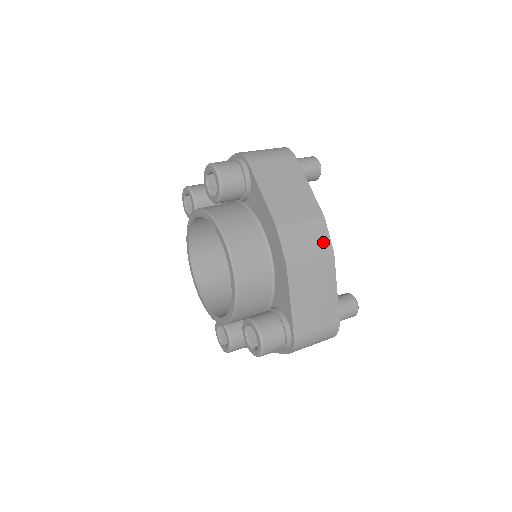
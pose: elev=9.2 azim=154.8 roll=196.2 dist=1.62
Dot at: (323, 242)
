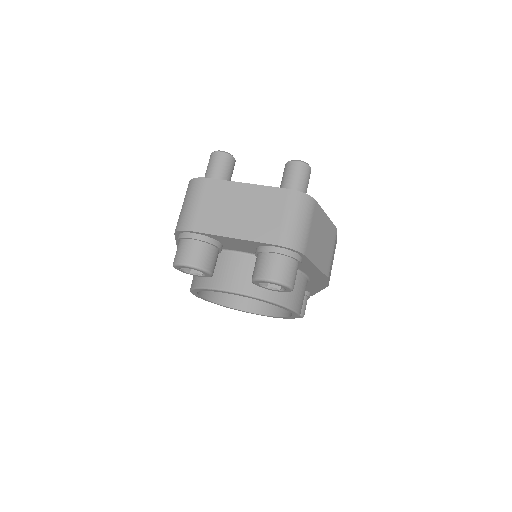
Dot at: occluded
